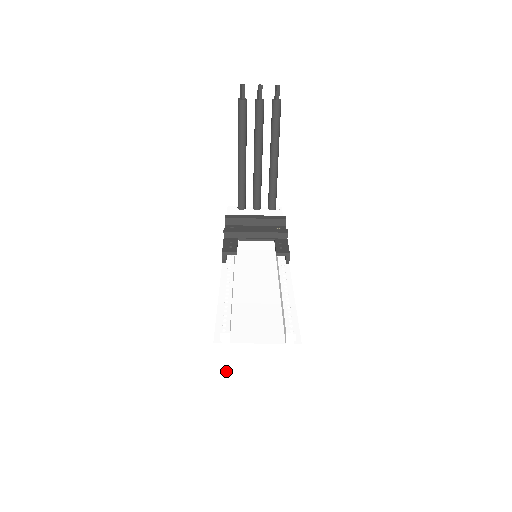
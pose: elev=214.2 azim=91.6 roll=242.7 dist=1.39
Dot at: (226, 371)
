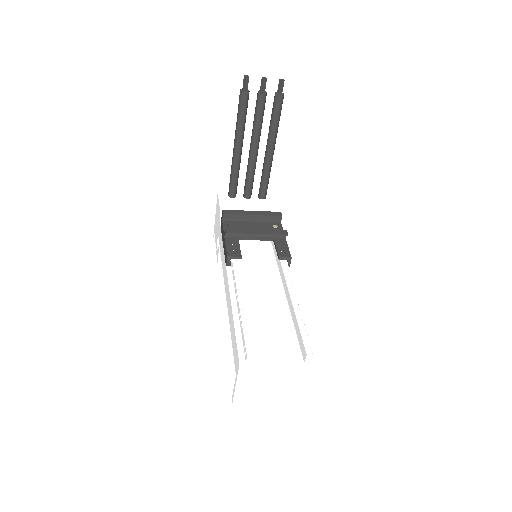
Dot at: (247, 385)
